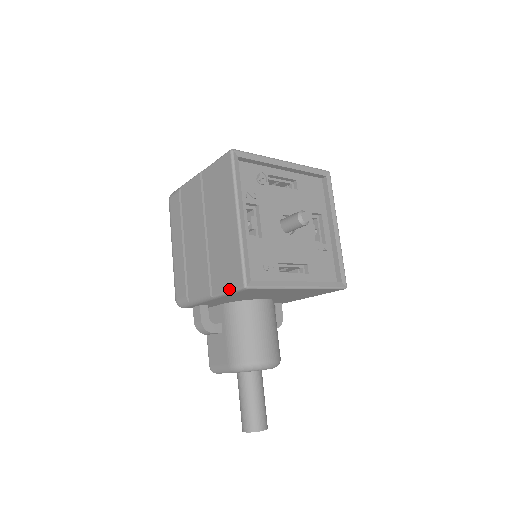
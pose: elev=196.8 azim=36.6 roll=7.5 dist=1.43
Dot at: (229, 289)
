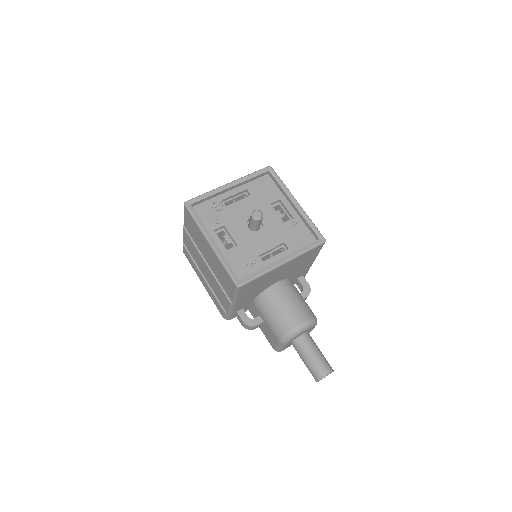
Dot at: (234, 293)
